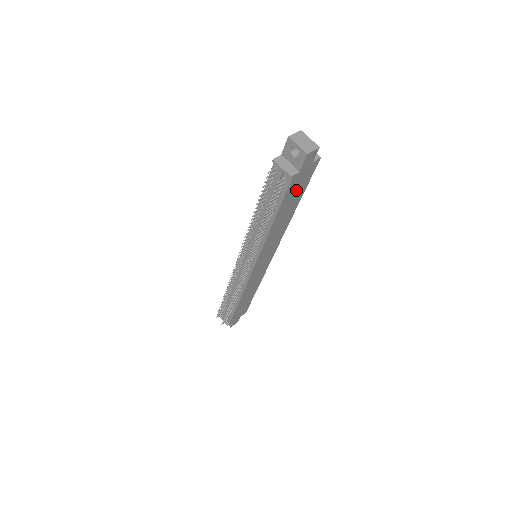
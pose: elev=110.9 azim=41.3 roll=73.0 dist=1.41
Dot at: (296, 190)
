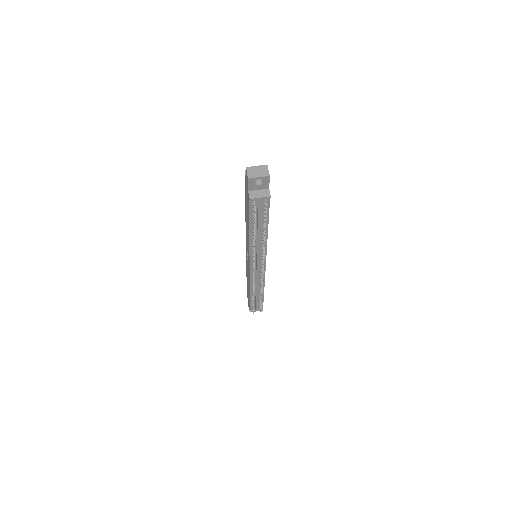
Dot at: occluded
